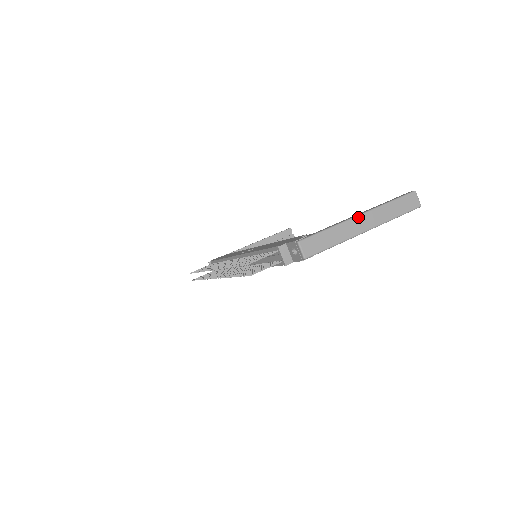
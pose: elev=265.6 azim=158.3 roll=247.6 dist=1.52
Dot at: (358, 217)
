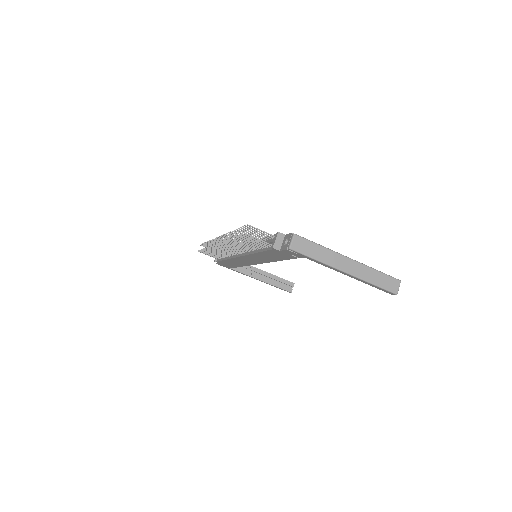
Dot at: (347, 258)
